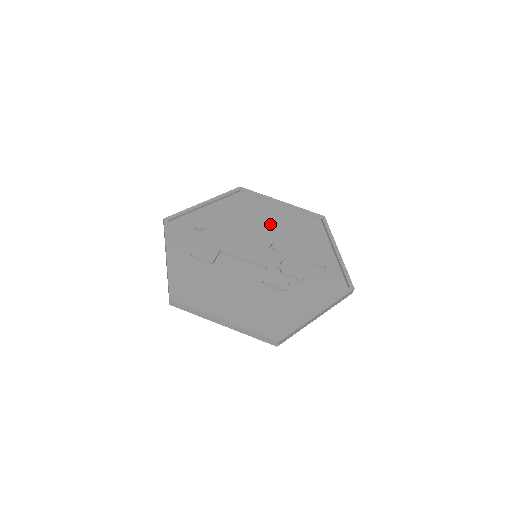
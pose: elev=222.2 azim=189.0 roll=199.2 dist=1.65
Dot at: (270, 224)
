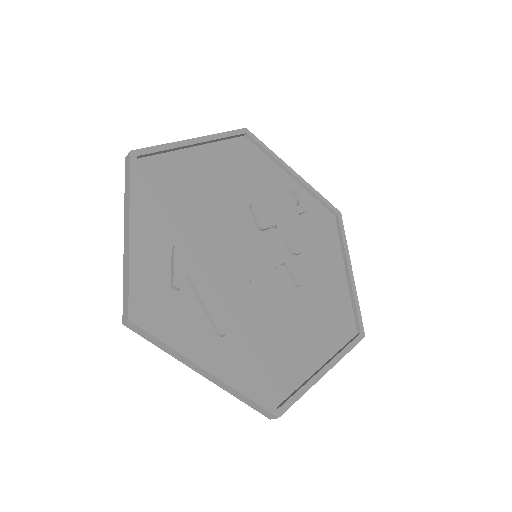
Dot at: (220, 191)
